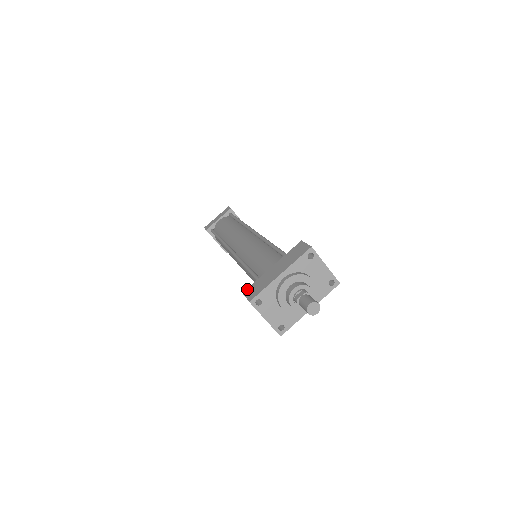
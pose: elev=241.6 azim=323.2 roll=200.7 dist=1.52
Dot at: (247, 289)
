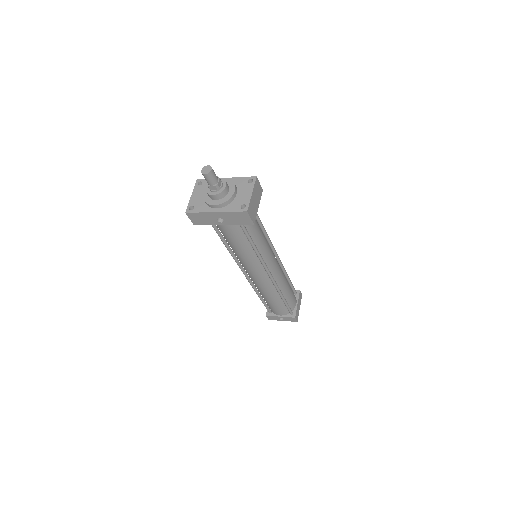
Dot at: occluded
